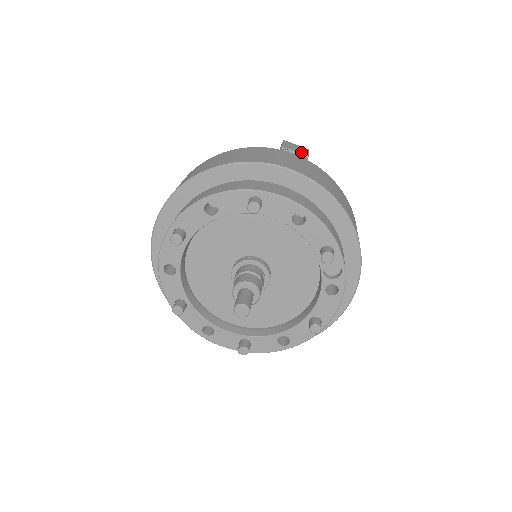
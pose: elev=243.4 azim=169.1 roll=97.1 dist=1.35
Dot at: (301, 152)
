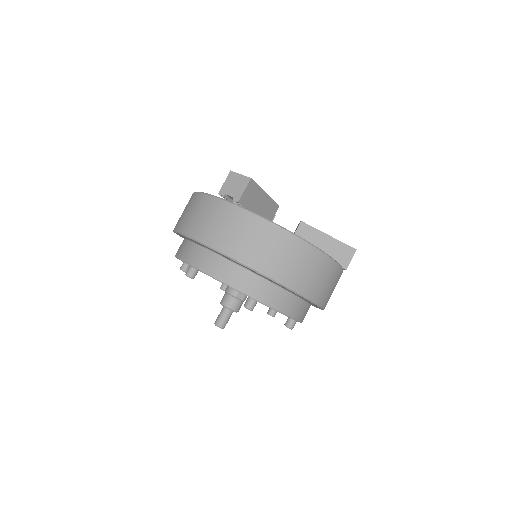
Dot at: (235, 194)
